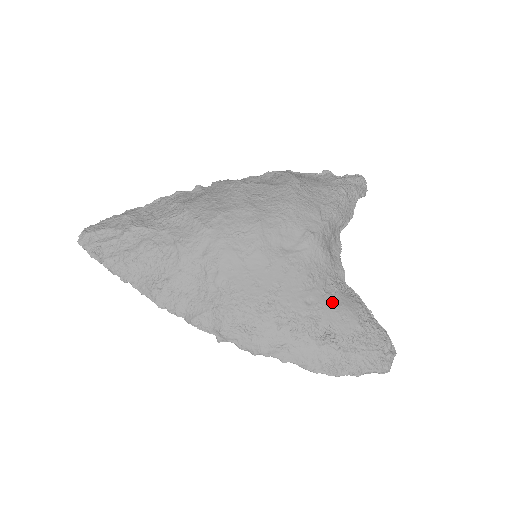
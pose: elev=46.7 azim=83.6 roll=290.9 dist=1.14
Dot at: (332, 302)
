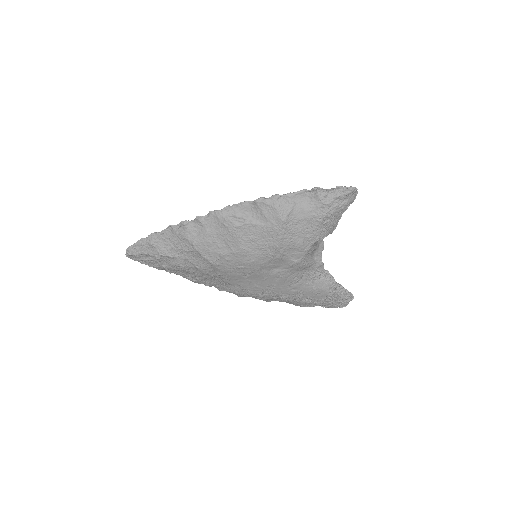
Dot at: (310, 288)
